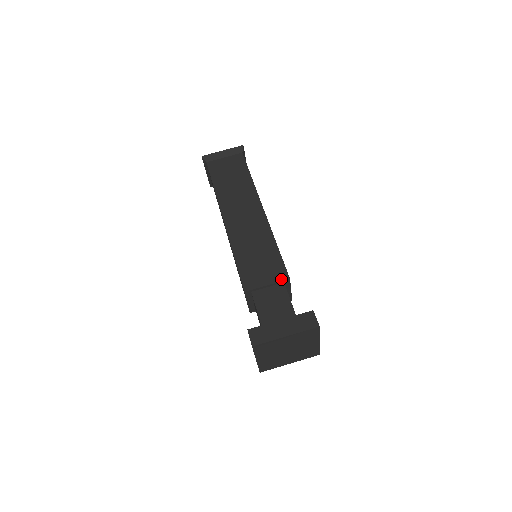
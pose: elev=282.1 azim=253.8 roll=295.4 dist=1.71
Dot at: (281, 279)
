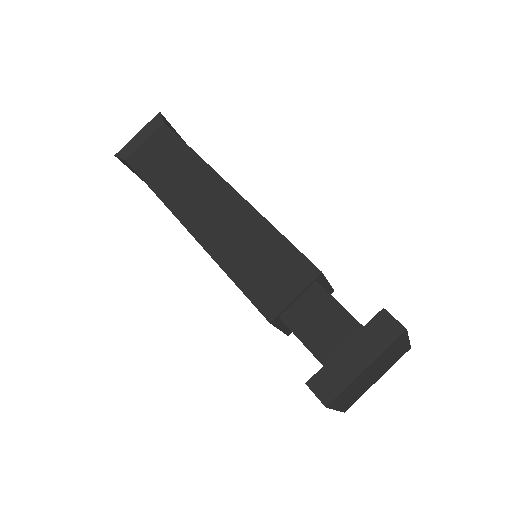
Dot at: (310, 279)
